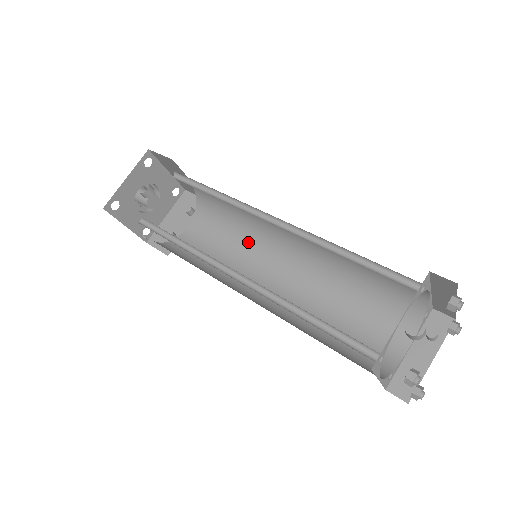
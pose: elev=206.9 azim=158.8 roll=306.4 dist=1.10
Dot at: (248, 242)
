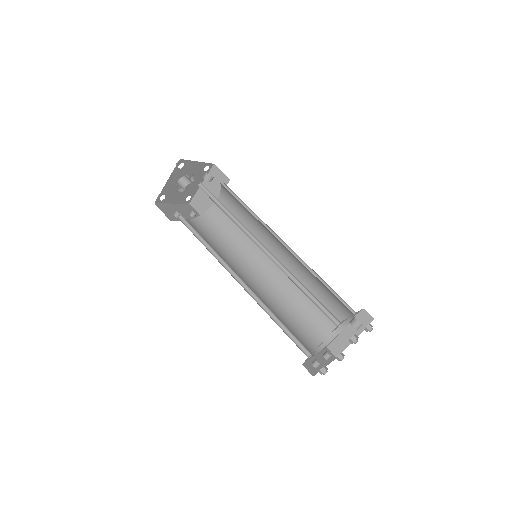
Dot at: (232, 254)
